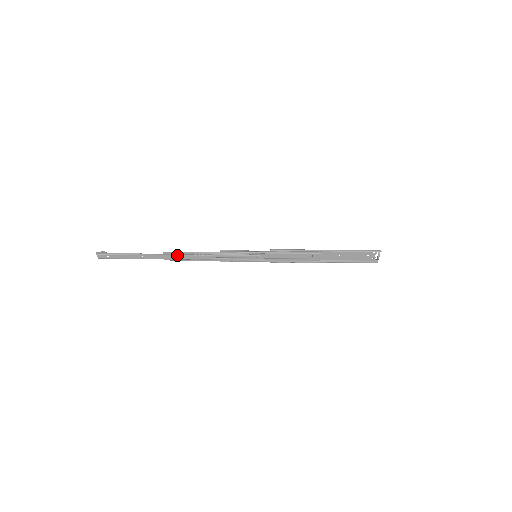
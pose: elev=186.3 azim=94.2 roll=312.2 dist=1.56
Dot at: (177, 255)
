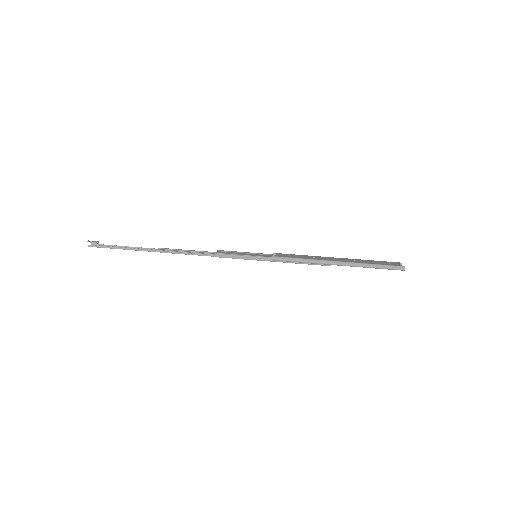
Dot at: occluded
